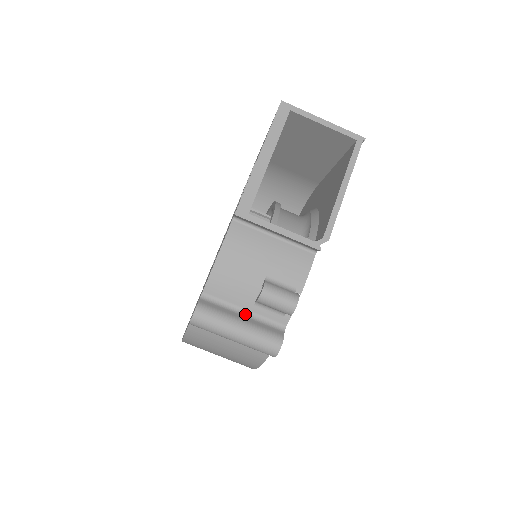
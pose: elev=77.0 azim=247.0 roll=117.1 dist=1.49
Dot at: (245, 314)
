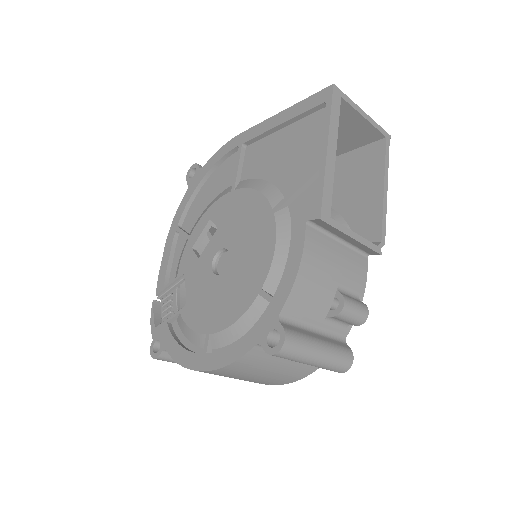
Dot at: (316, 332)
